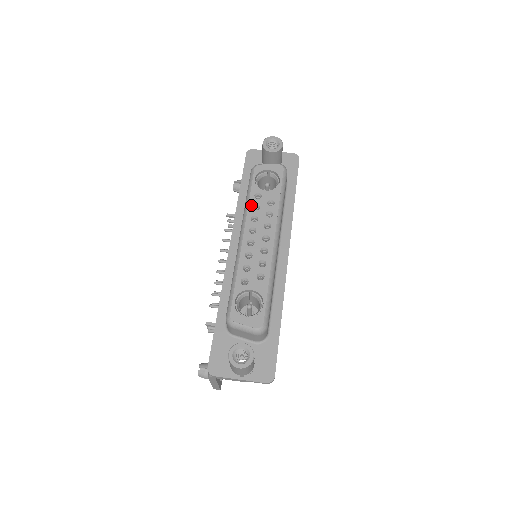
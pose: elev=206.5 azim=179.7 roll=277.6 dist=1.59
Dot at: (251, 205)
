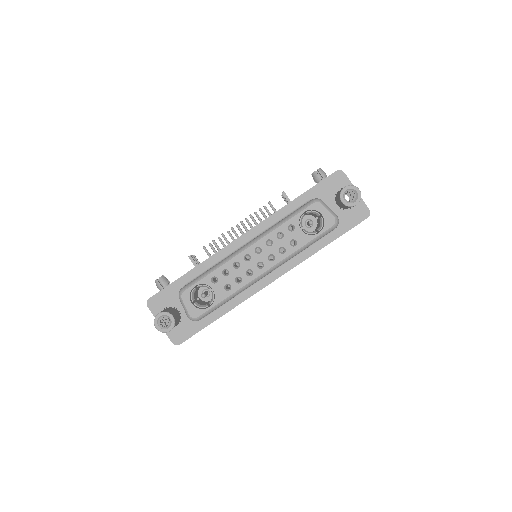
Dot at: (278, 230)
